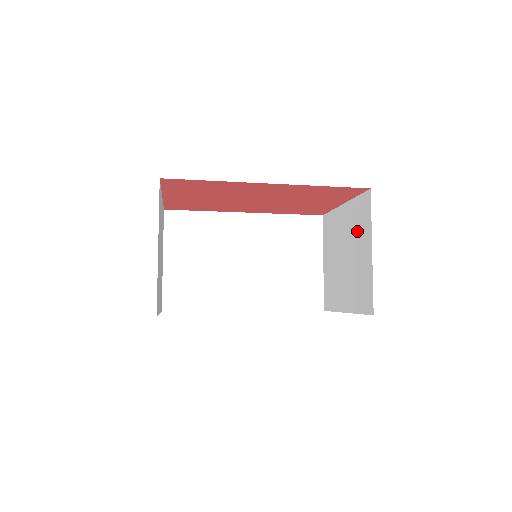
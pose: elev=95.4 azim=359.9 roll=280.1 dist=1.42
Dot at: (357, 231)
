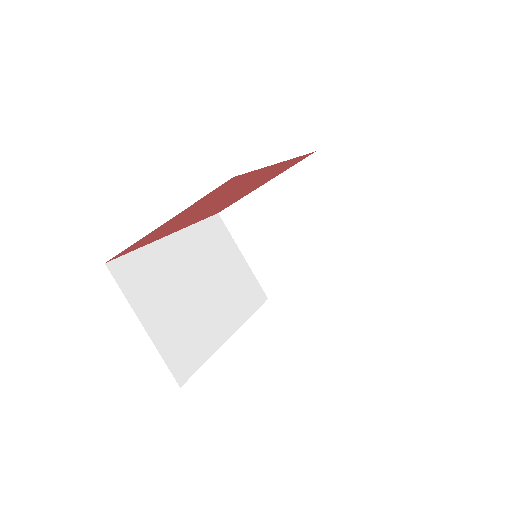
Dot at: (307, 197)
